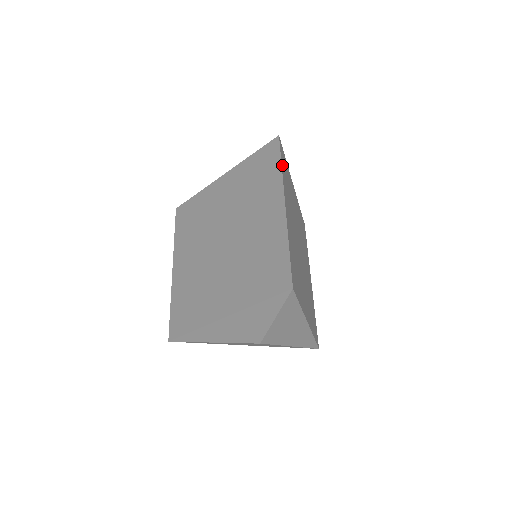
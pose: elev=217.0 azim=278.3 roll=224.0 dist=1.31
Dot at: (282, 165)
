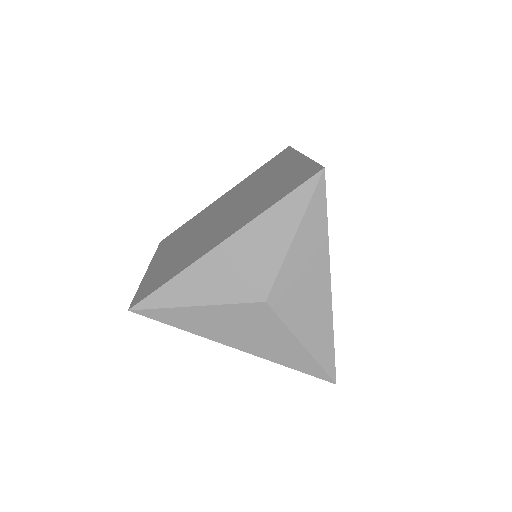
Dot at: occluded
